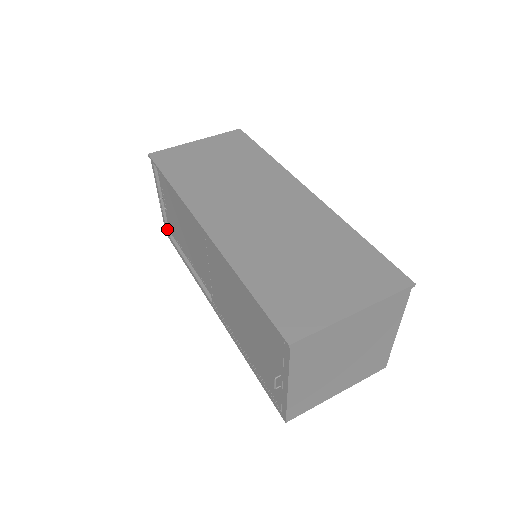
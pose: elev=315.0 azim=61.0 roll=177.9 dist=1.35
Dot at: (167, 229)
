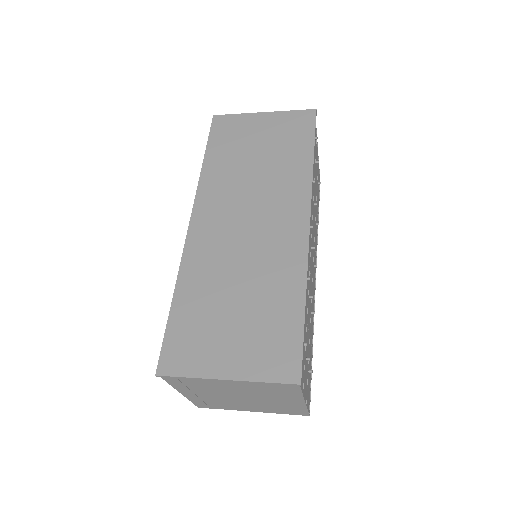
Dot at: occluded
